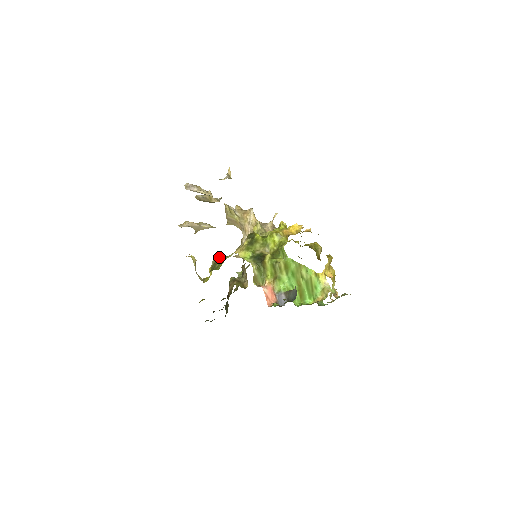
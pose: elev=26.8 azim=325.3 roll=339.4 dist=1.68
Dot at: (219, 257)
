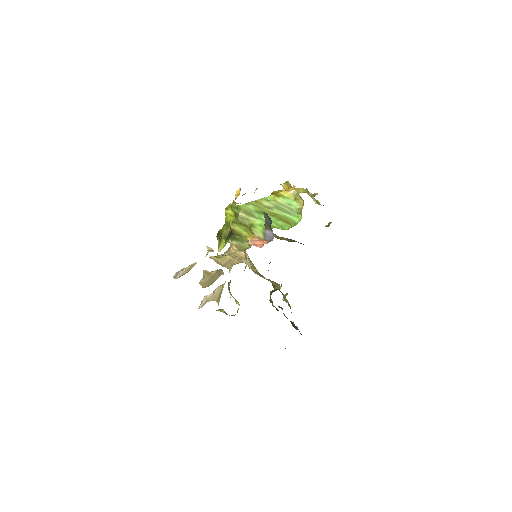
Dot at: (229, 284)
